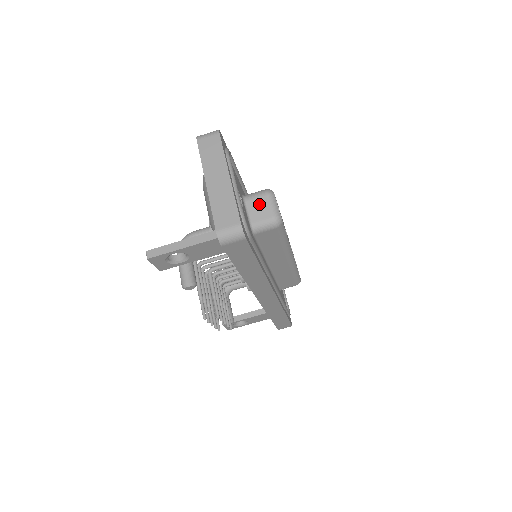
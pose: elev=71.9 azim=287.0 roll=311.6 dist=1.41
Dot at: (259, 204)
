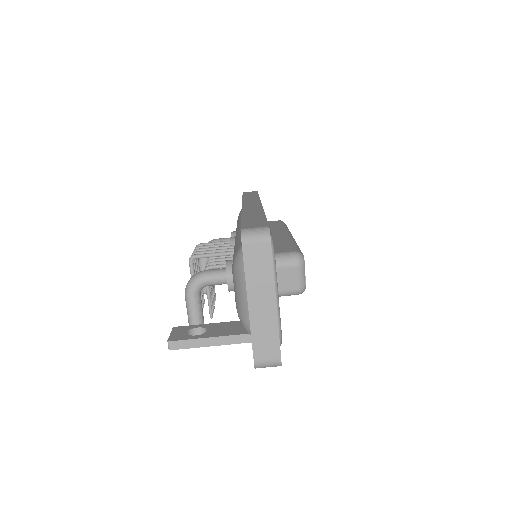
Dot at: (287, 274)
